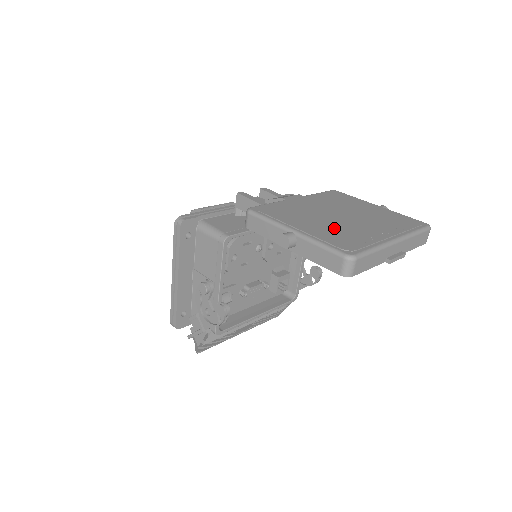
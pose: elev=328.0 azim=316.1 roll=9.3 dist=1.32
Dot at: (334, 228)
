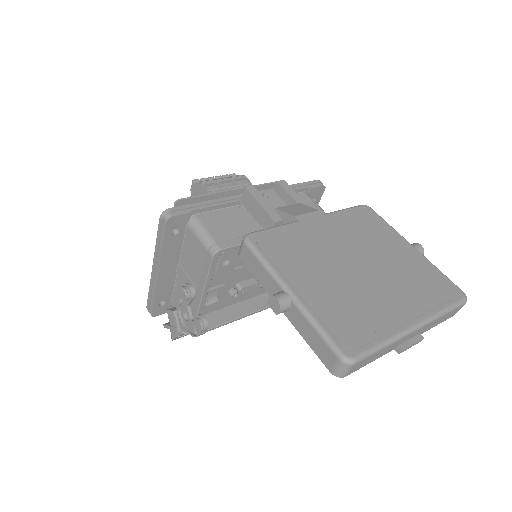
Dot at: (343, 294)
